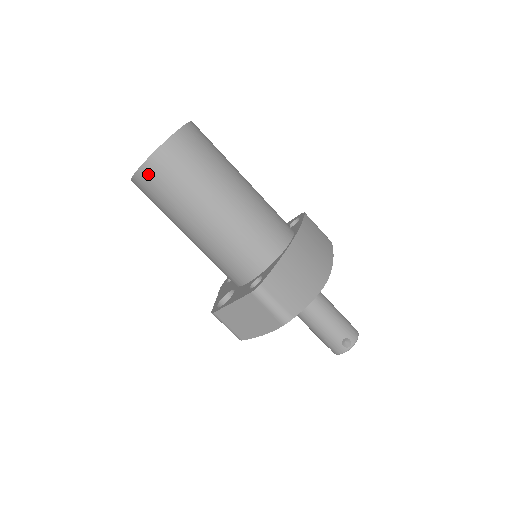
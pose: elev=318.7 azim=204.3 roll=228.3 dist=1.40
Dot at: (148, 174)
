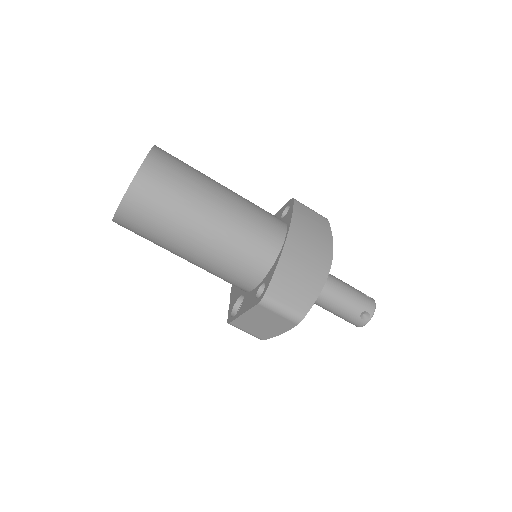
Dot at: (126, 216)
